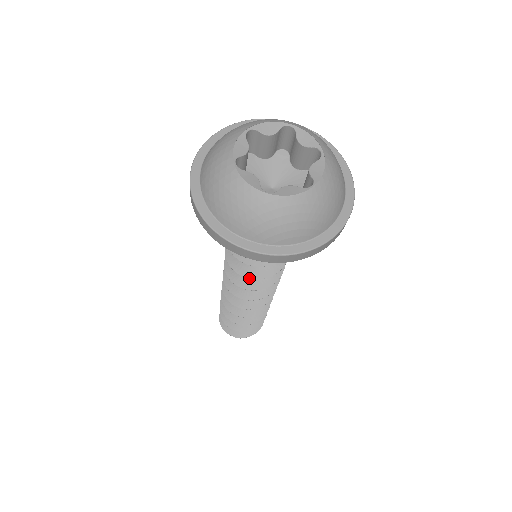
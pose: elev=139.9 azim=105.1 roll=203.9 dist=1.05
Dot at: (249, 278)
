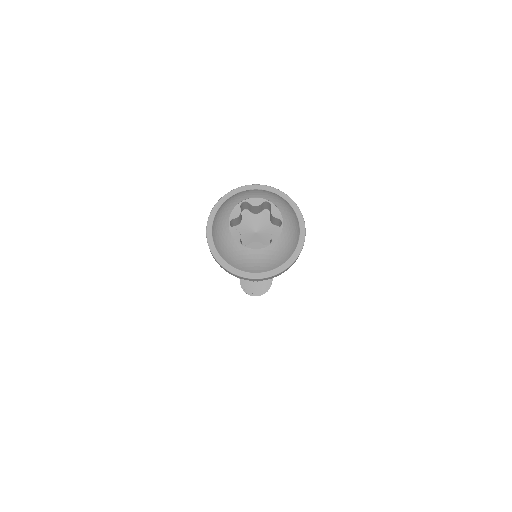
Dot at: occluded
